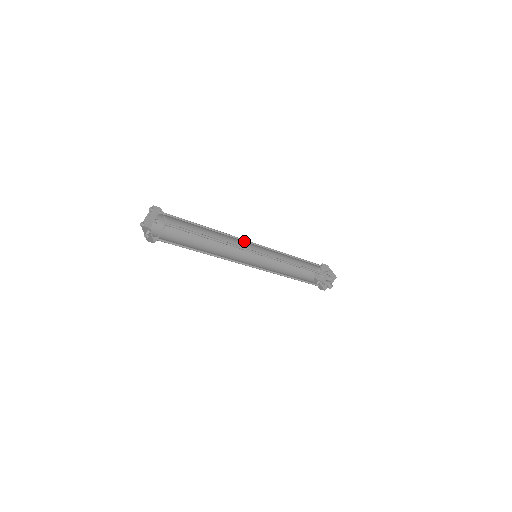
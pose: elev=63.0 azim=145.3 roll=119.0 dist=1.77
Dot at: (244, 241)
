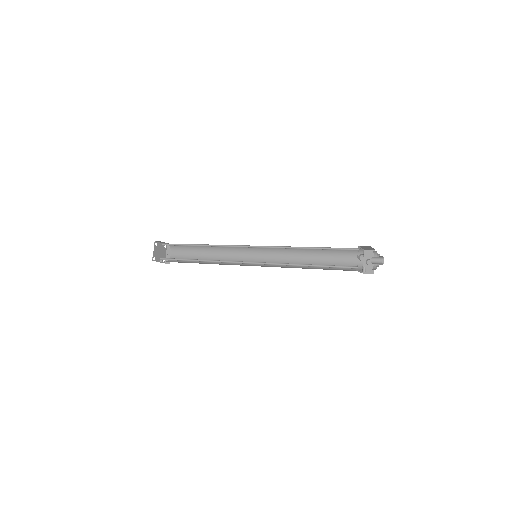
Dot at: (243, 248)
